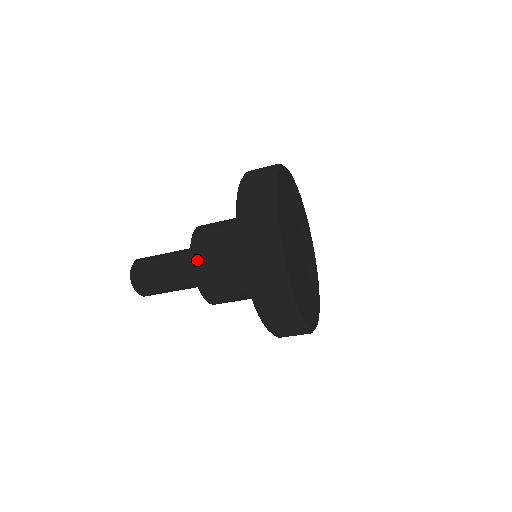
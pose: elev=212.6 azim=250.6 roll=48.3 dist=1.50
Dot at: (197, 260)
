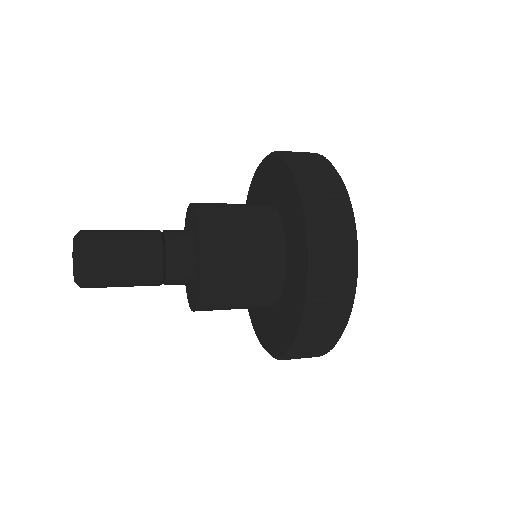
Dot at: (209, 285)
